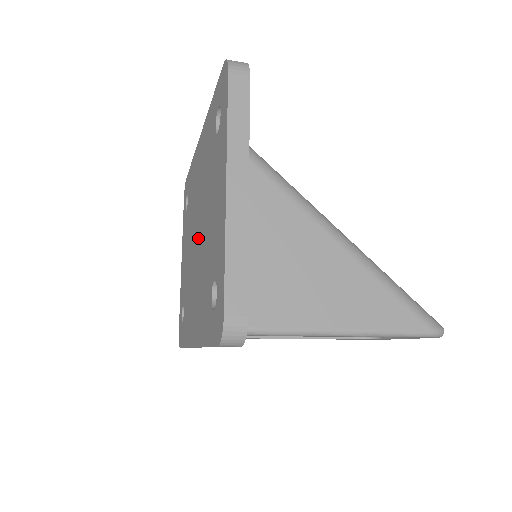
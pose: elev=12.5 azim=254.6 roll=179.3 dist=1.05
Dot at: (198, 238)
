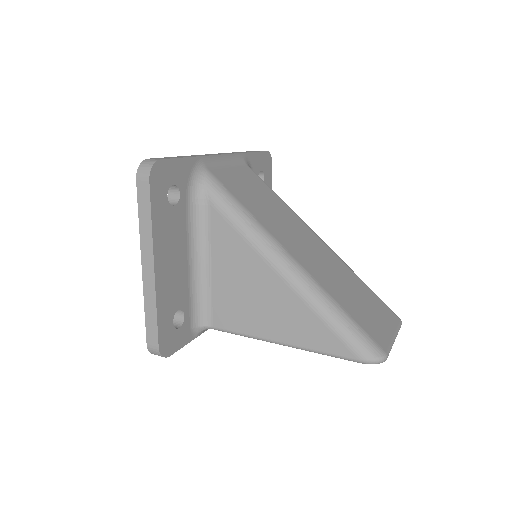
Dot at: occluded
